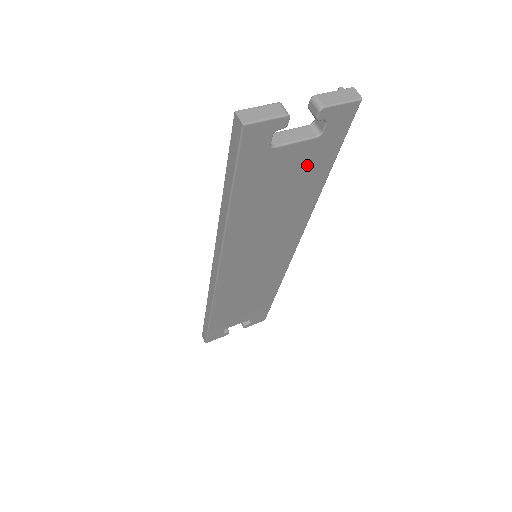
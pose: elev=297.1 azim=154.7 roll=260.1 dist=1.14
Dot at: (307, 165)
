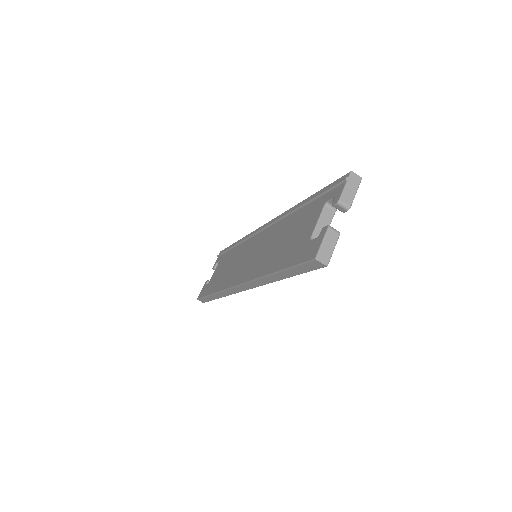
Dot at: occluded
